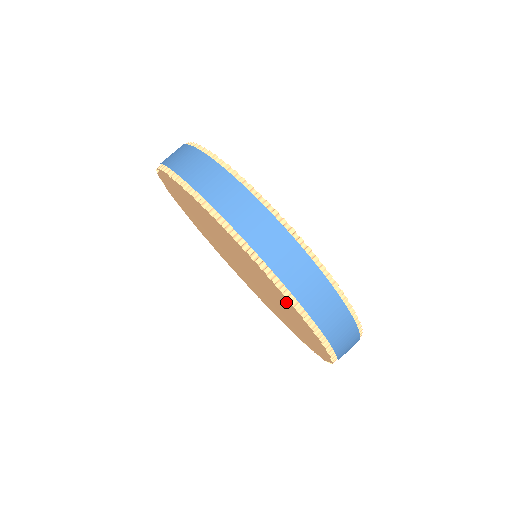
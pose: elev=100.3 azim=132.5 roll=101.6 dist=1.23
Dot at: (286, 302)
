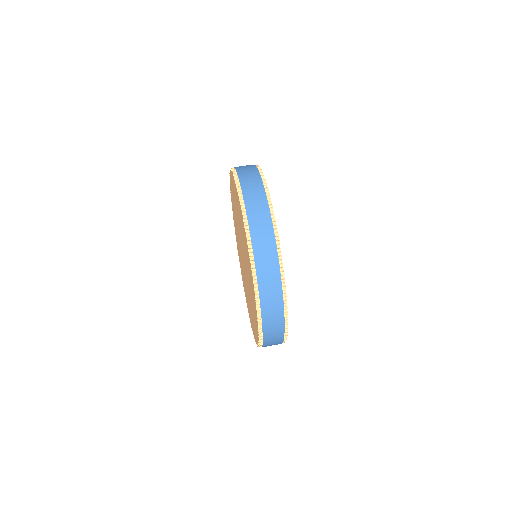
Dot at: (256, 324)
